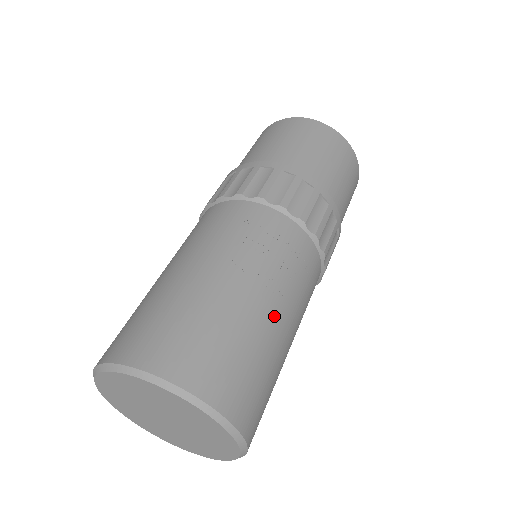
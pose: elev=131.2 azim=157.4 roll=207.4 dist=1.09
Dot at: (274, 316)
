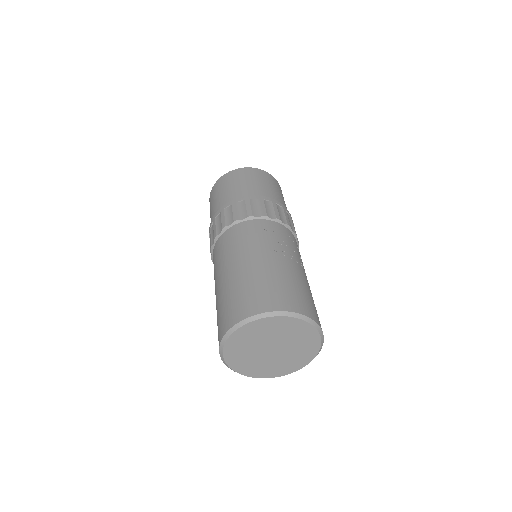
Dot at: (306, 277)
